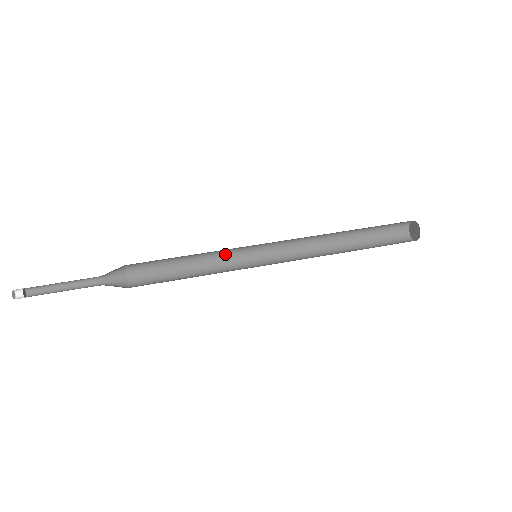
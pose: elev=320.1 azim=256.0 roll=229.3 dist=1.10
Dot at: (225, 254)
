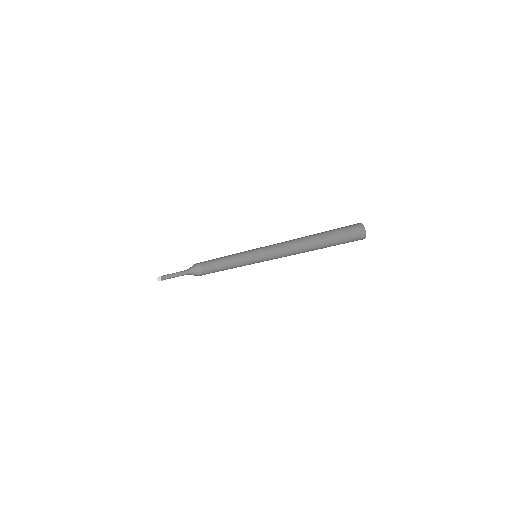
Dot at: occluded
